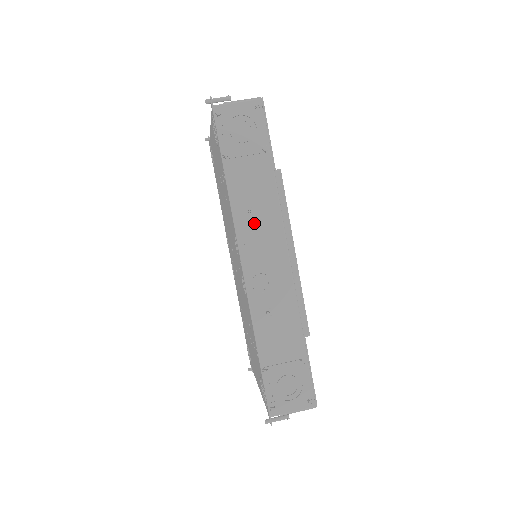
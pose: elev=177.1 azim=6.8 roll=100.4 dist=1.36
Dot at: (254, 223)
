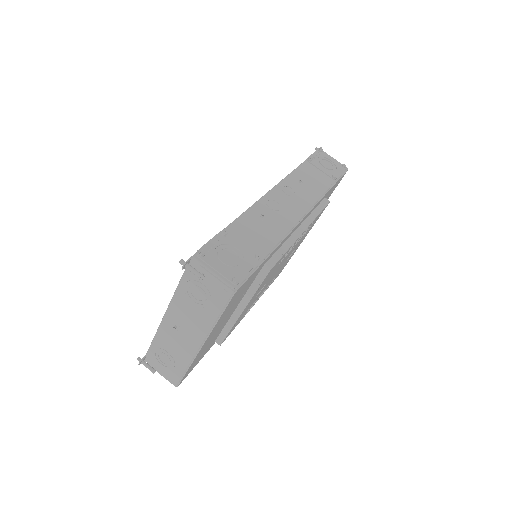
Dot at: (298, 187)
